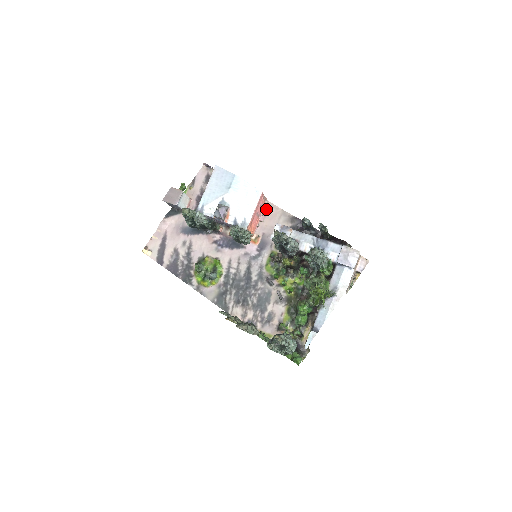
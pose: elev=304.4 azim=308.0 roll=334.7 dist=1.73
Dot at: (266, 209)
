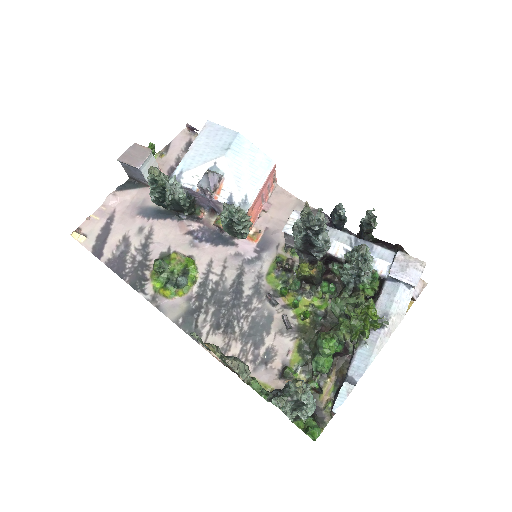
Dot at: (273, 195)
